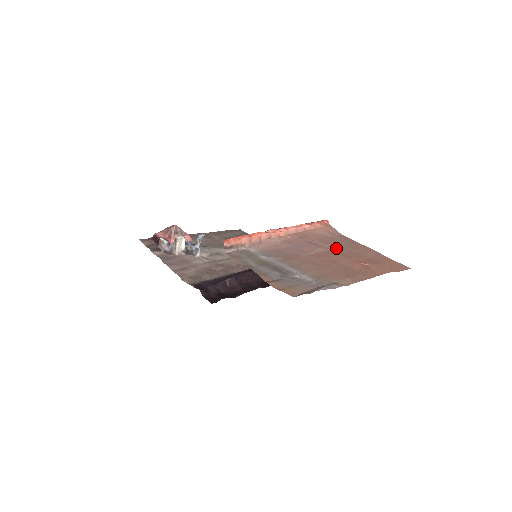
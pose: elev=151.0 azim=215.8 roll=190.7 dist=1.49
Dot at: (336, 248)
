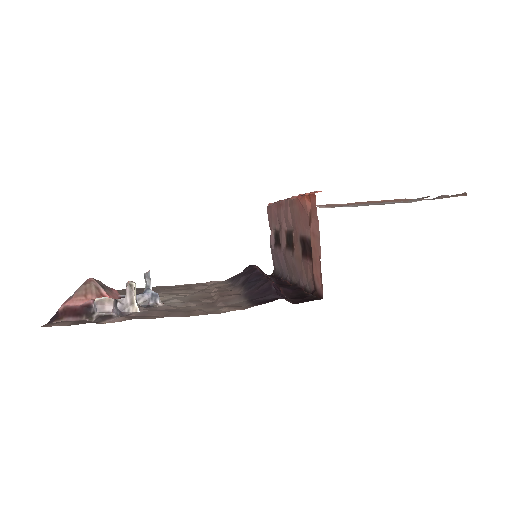
Dot at: occluded
